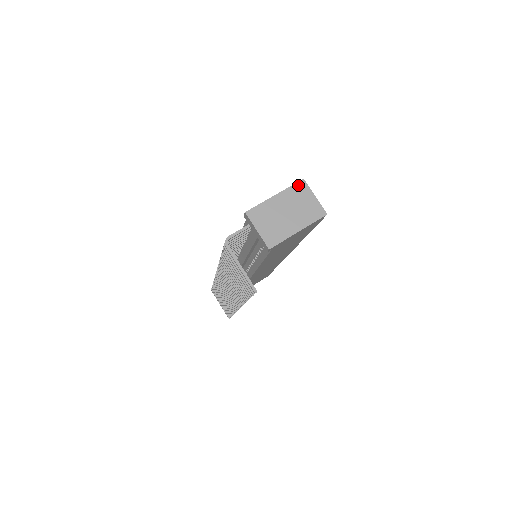
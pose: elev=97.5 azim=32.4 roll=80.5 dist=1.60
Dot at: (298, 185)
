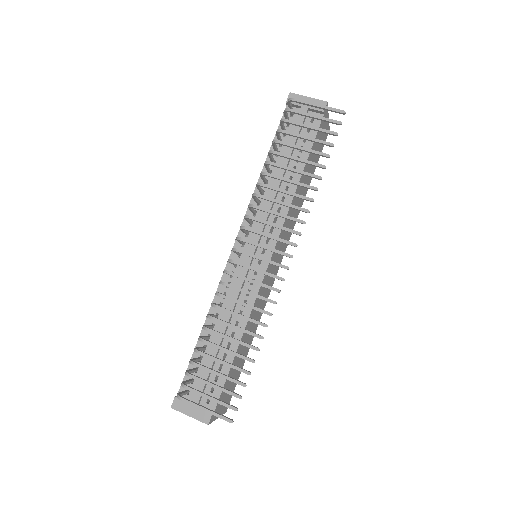
Dot at: occluded
